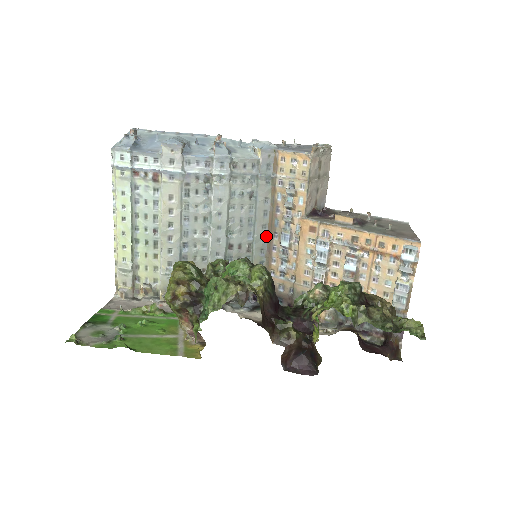
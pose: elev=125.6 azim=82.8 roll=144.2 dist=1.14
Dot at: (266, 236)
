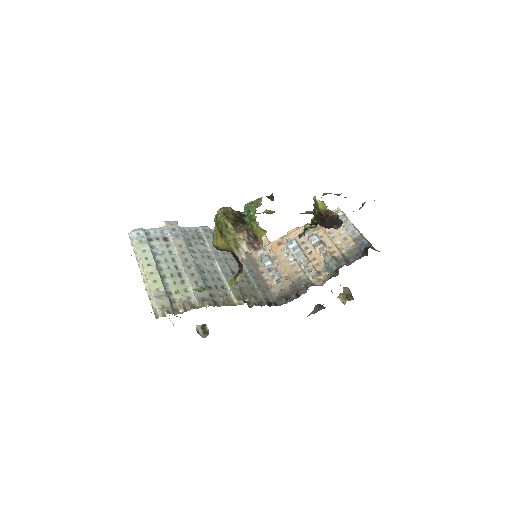
Dot at: (252, 270)
